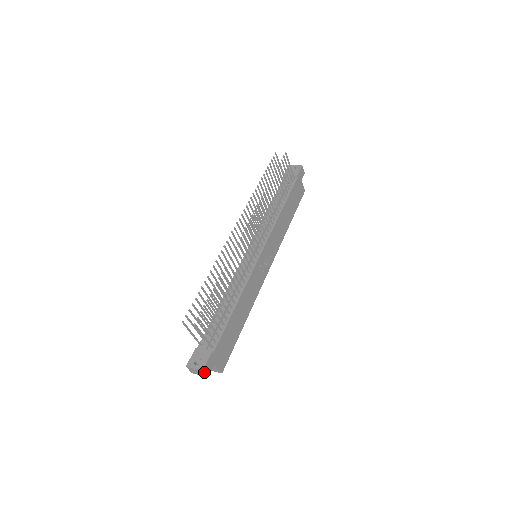
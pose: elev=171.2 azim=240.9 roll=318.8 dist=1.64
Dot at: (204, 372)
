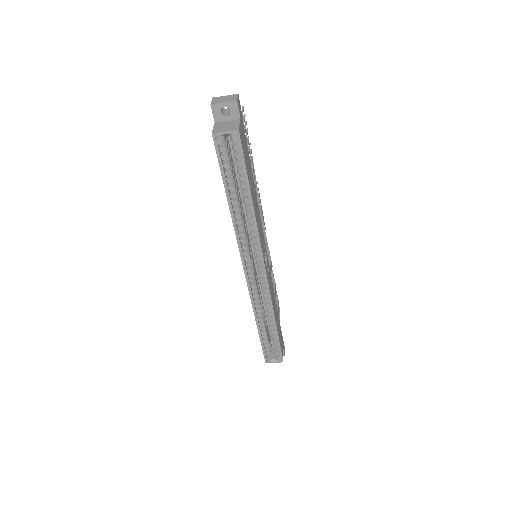
Dot at: (237, 96)
